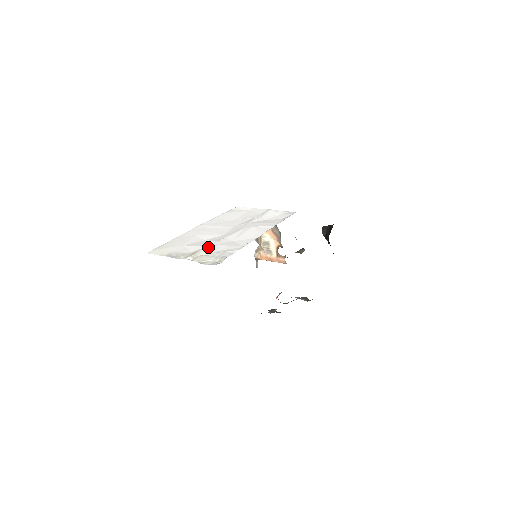
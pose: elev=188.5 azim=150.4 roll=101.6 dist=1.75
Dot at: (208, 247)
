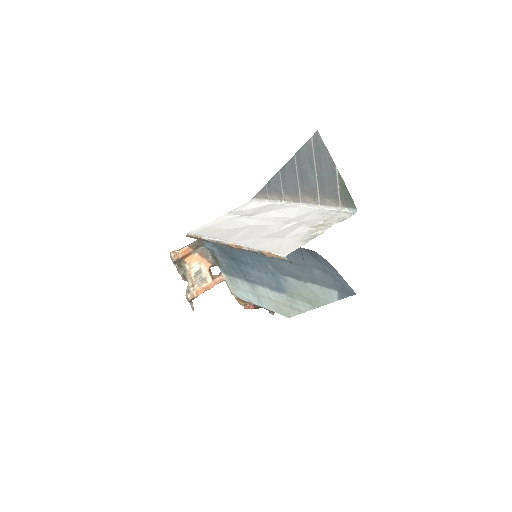
Dot at: (305, 223)
